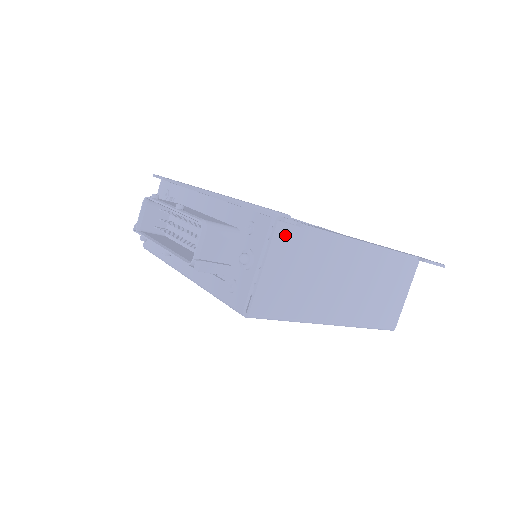
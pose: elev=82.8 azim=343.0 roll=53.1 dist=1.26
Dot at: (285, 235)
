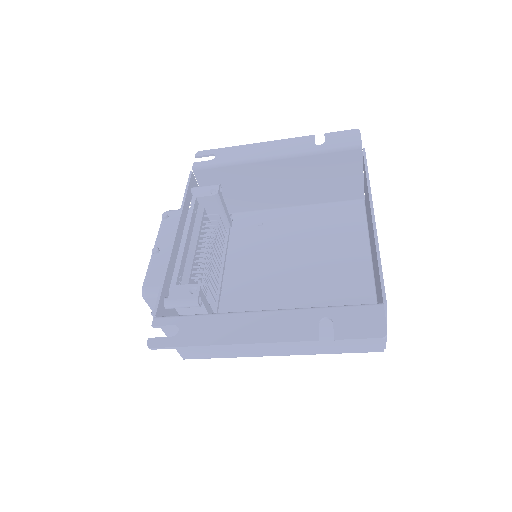
Dot at: occluded
